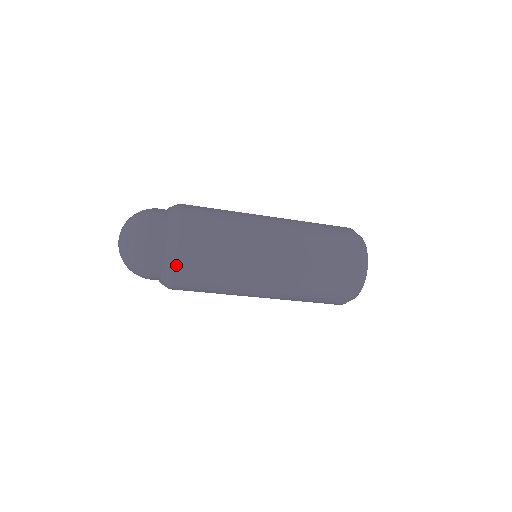
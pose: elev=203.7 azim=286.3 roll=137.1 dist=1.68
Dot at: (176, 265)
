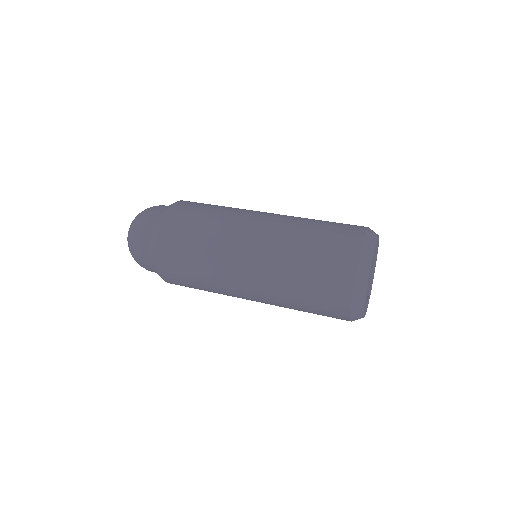
Dot at: occluded
